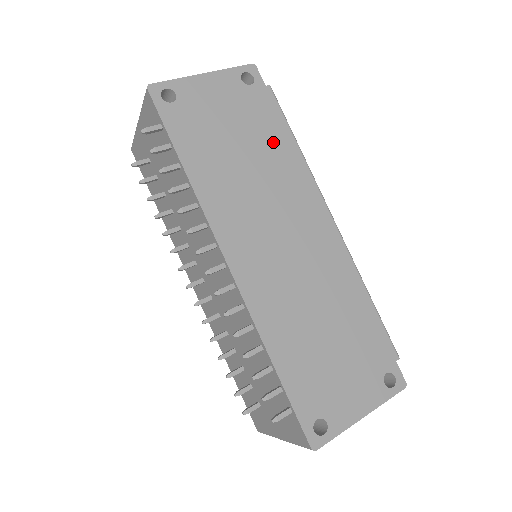
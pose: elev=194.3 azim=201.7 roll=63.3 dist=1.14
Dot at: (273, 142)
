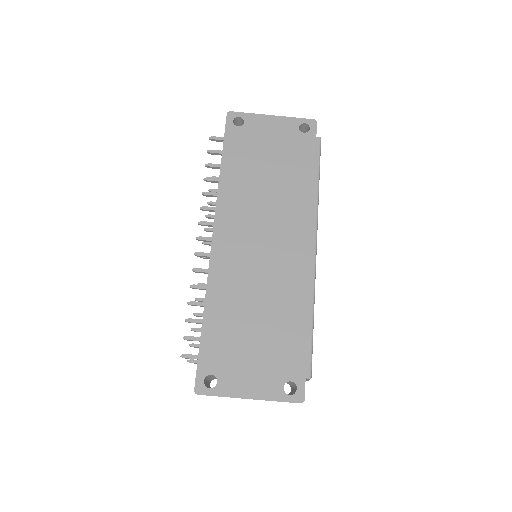
Dot at: (298, 175)
